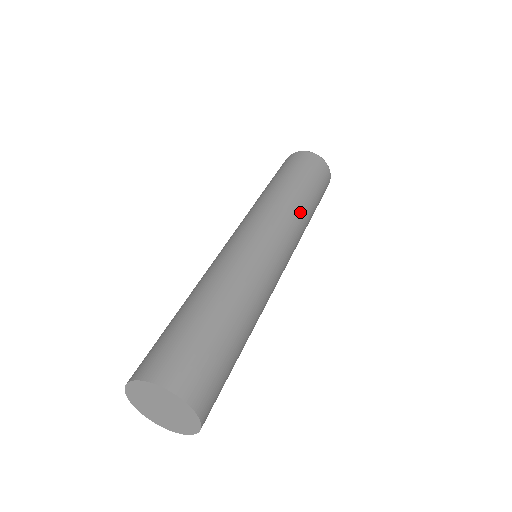
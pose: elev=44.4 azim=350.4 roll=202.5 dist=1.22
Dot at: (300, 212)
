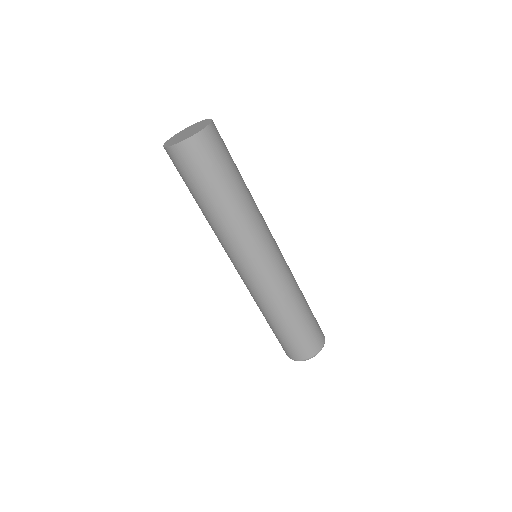
Dot at: (295, 289)
